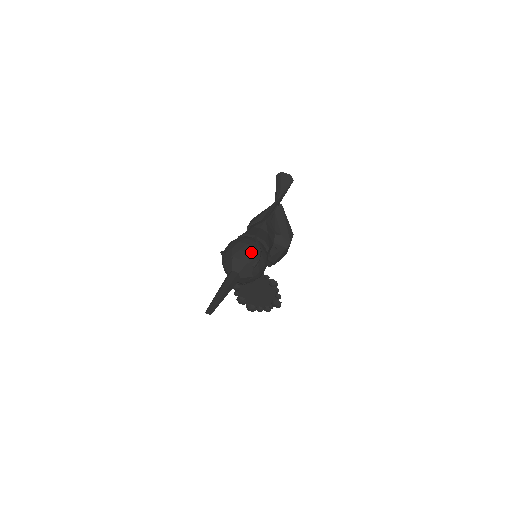
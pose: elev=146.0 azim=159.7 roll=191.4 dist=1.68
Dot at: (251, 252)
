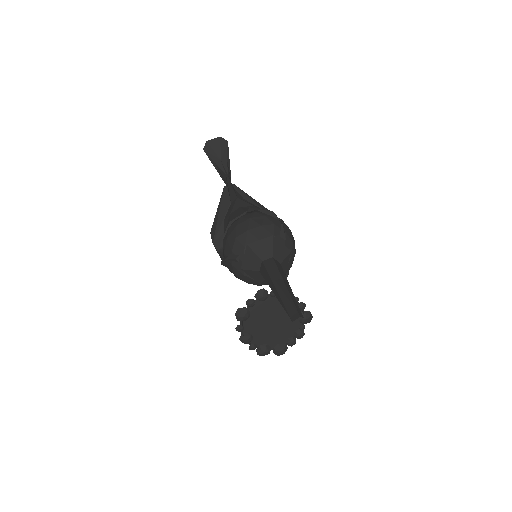
Dot at: (264, 222)
